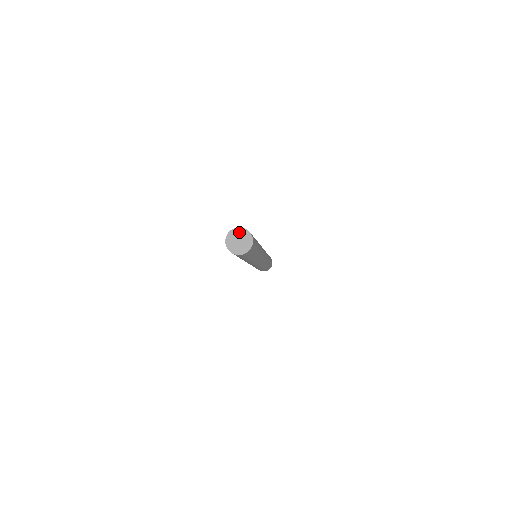
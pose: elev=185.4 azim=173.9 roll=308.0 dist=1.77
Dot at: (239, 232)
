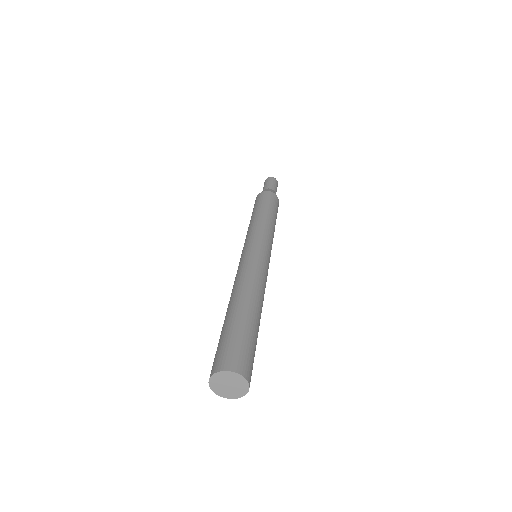
Dot at: (229, 376)
